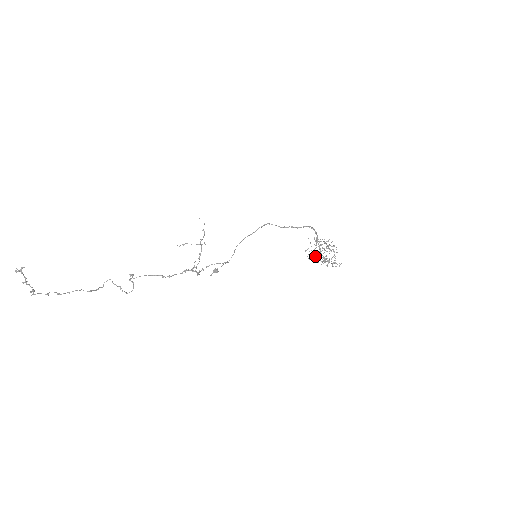
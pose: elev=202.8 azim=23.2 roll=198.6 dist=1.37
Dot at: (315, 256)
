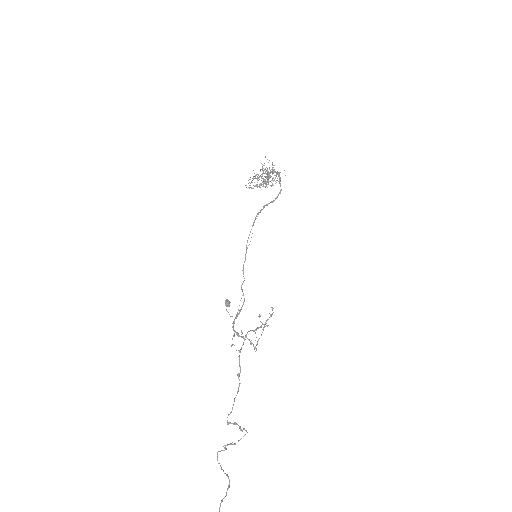
Dot at: (259, 186)
